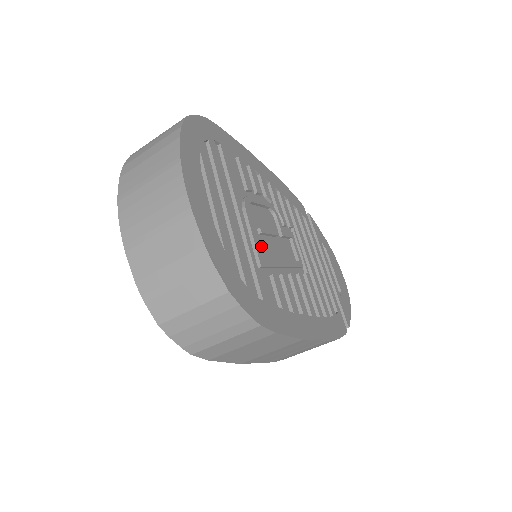
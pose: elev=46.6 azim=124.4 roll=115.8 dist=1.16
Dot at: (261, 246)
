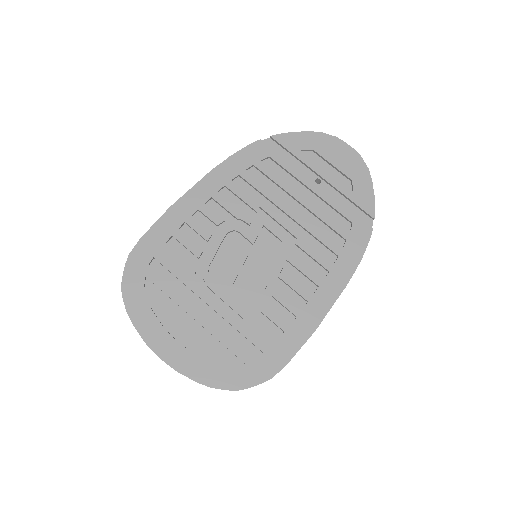
Dot at: (241, 294)
